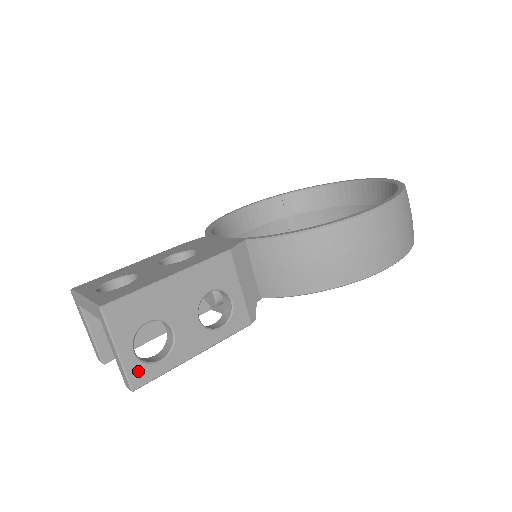
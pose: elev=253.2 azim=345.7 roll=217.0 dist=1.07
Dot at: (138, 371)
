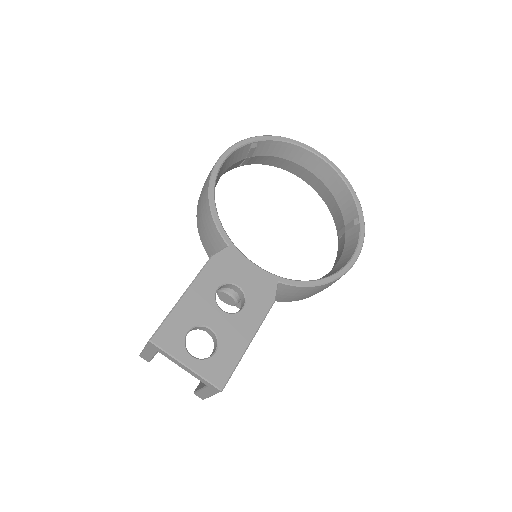
Dot at: occluded
